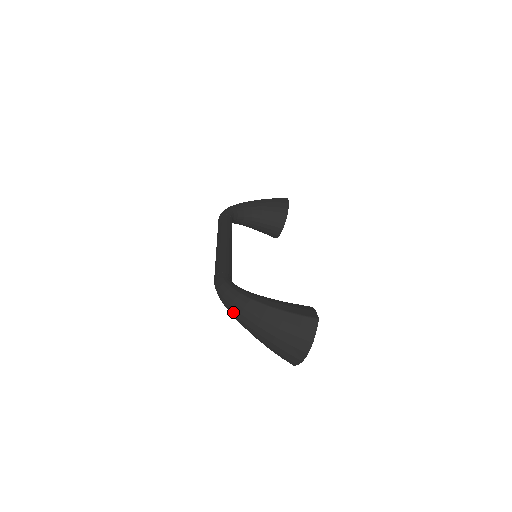
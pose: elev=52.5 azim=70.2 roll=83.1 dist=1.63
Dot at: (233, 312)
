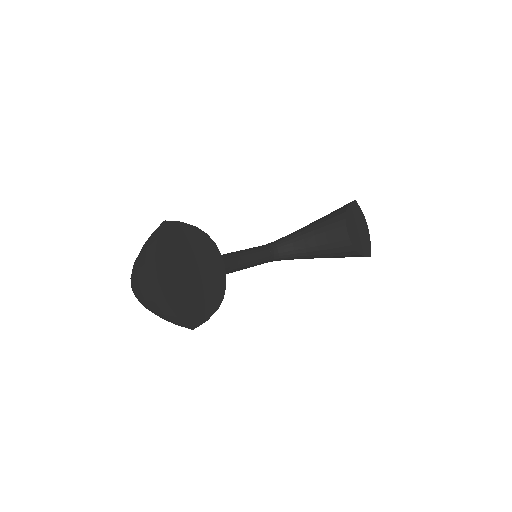
Dot at: occluded
